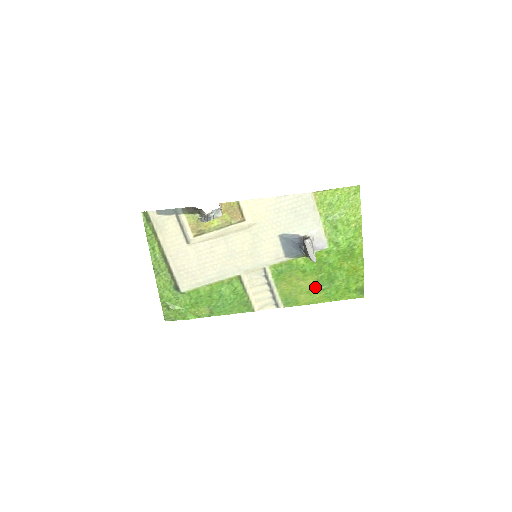
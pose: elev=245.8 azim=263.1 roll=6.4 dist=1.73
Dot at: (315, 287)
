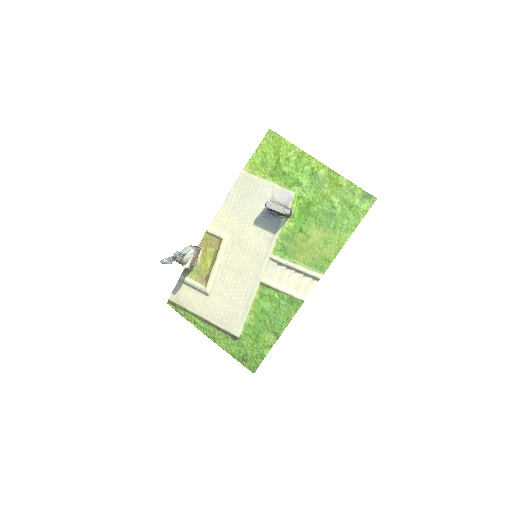
Dot at: (325, 233)
